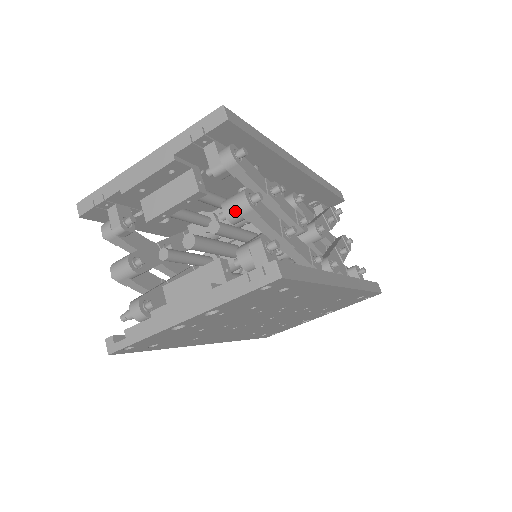
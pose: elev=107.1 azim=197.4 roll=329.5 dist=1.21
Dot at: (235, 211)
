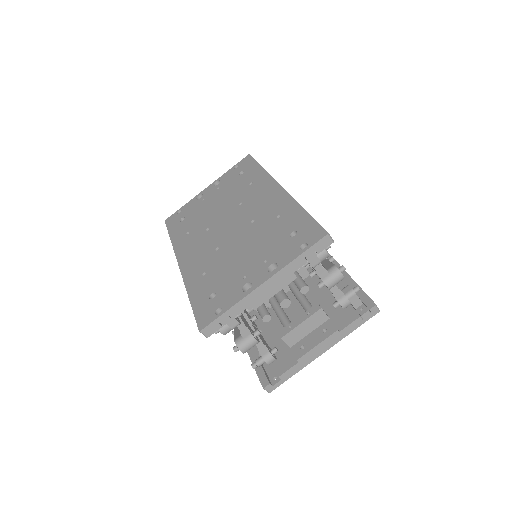
Dot at: occluded
